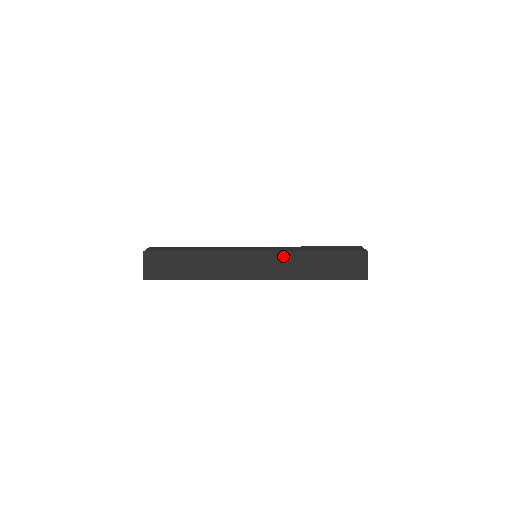
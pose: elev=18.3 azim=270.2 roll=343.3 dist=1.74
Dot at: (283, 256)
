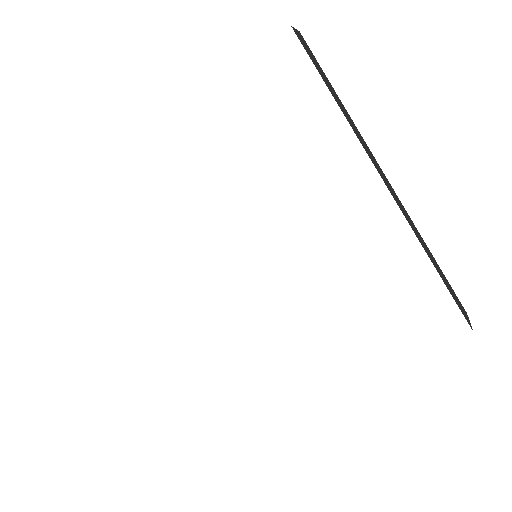
Dot at: occluded
